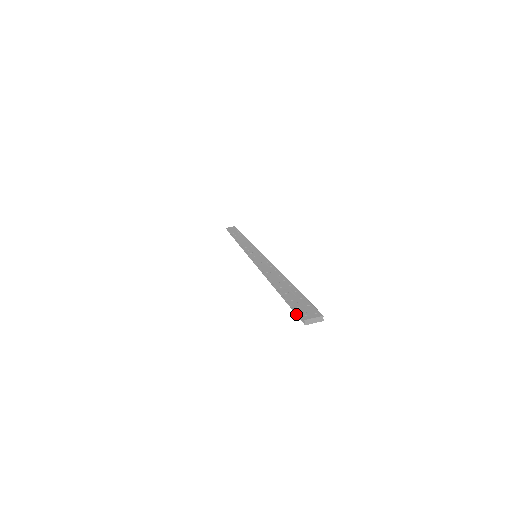
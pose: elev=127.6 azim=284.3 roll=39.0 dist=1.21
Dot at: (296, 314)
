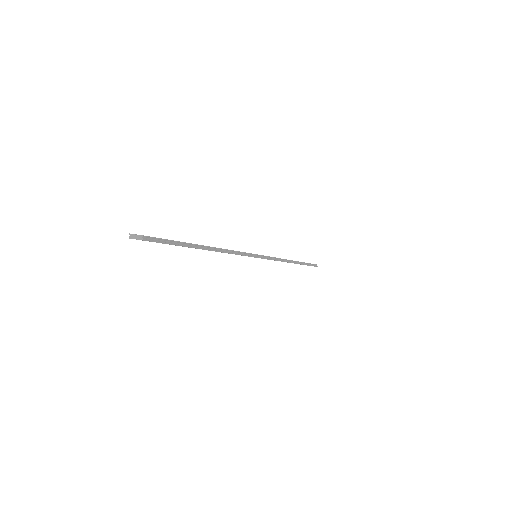
Dot at: occluded
